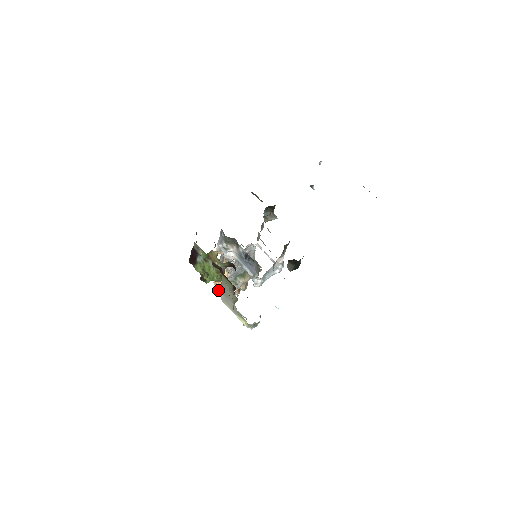
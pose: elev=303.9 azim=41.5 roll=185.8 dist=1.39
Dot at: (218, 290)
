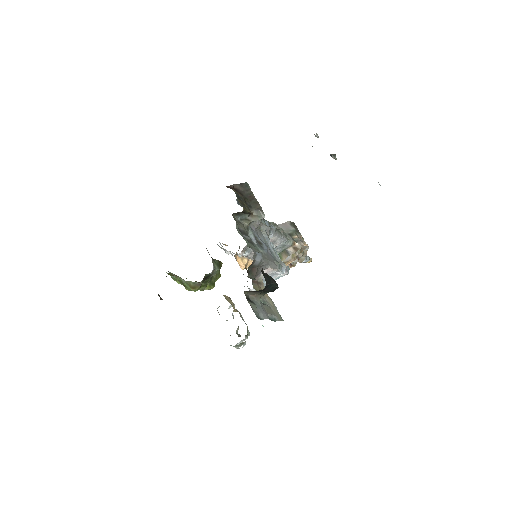
Dot at: occluded
